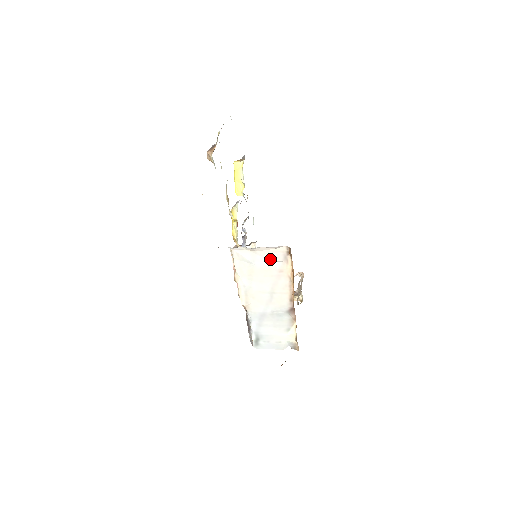
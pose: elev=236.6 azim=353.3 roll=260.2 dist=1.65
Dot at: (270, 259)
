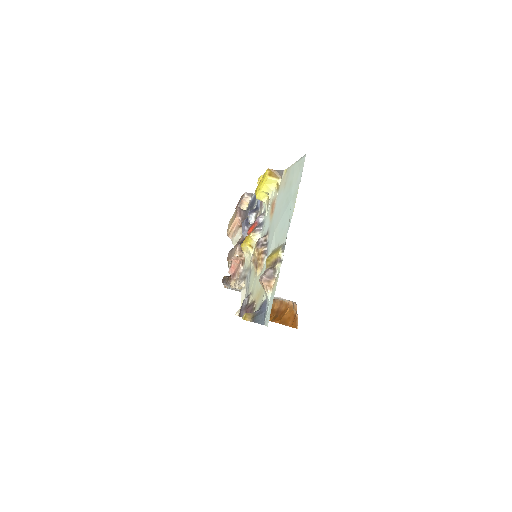
Dot at: occluded
